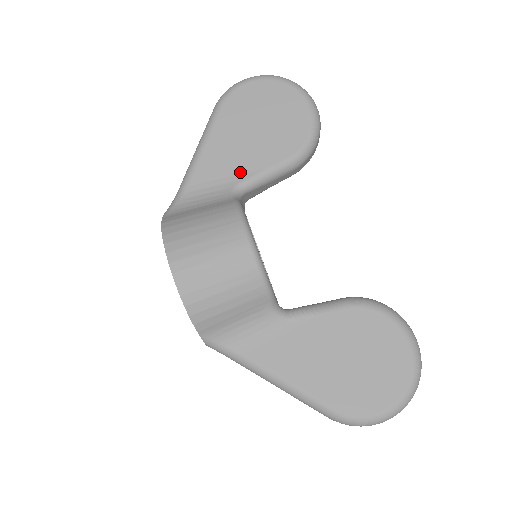
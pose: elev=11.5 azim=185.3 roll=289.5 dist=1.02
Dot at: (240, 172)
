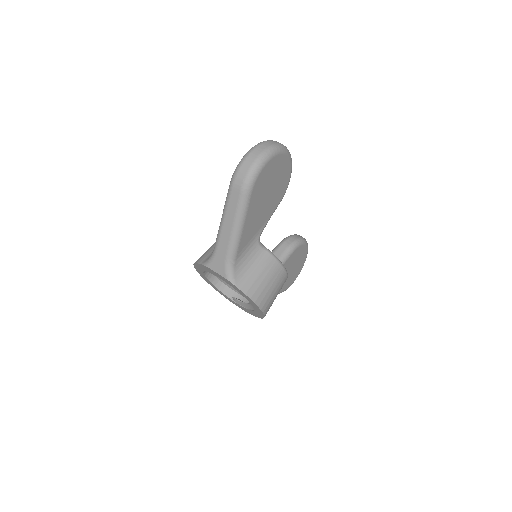
Dot at: (260, 227)
